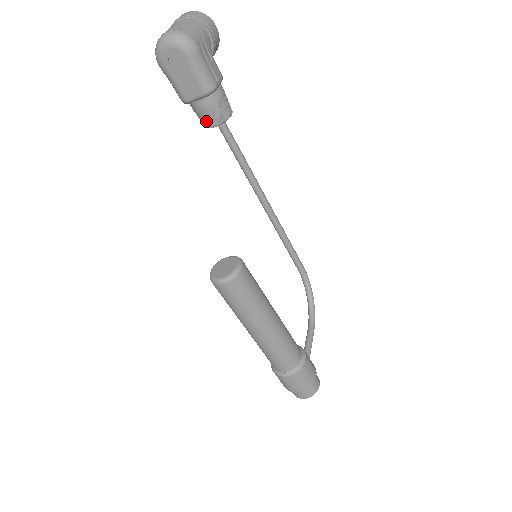
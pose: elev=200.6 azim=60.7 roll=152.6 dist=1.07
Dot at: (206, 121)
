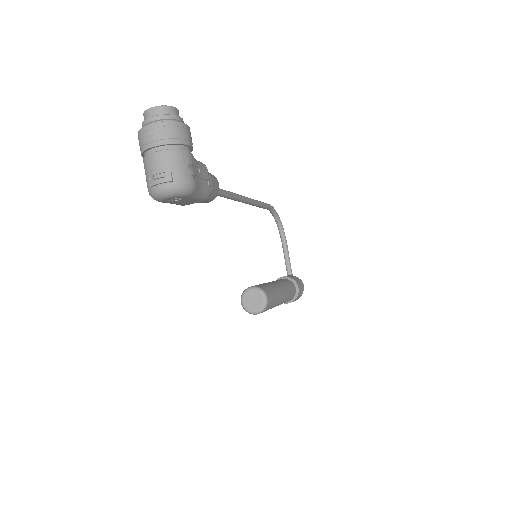
Dot at: occluded
